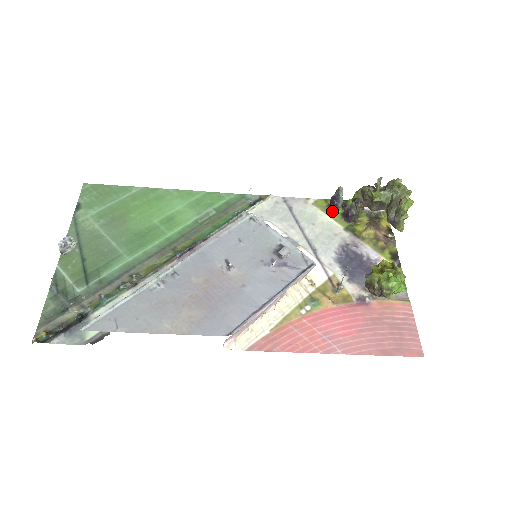
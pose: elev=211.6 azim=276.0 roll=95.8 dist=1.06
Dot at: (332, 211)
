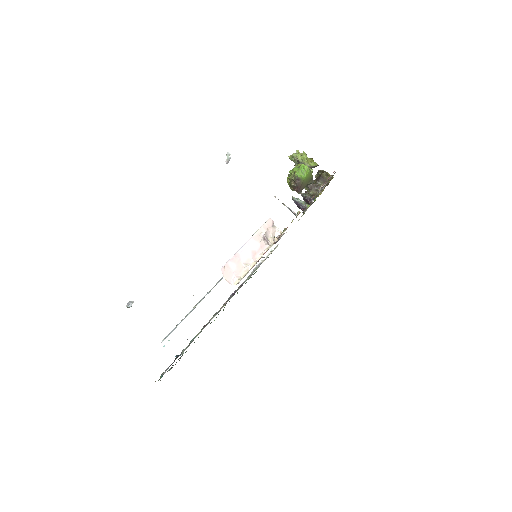
Dot at: occluded
